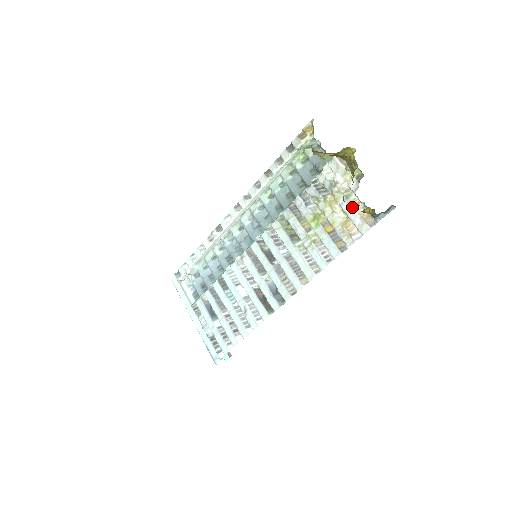
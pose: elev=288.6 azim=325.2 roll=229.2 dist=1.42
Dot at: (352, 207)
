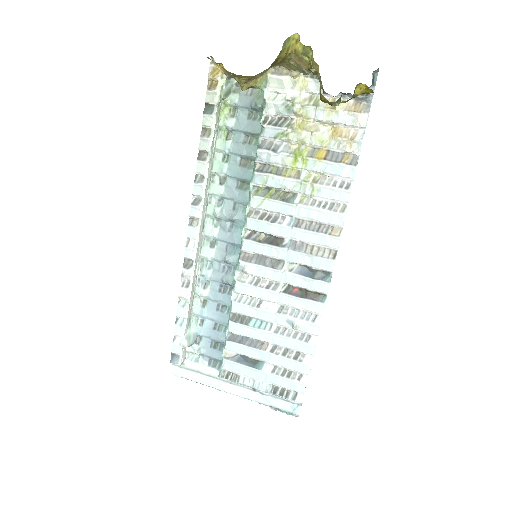
Dot at: (335, 105)
